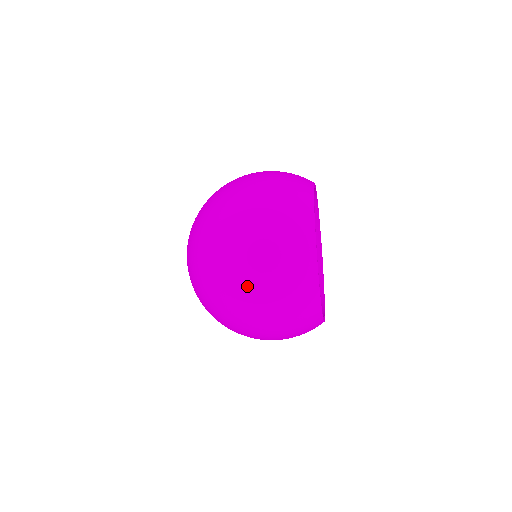
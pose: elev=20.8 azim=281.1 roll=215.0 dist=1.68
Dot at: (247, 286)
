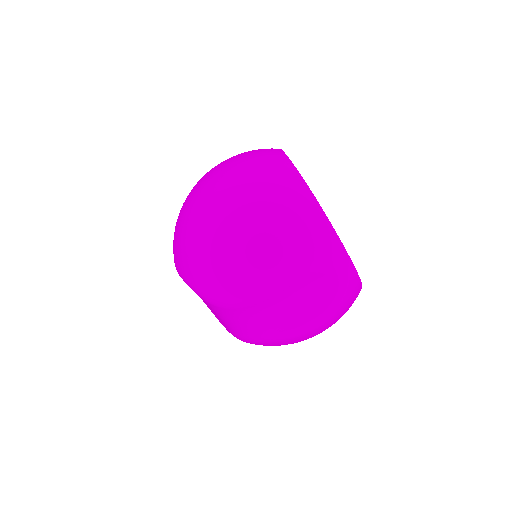
Dot at: (209, 172)
